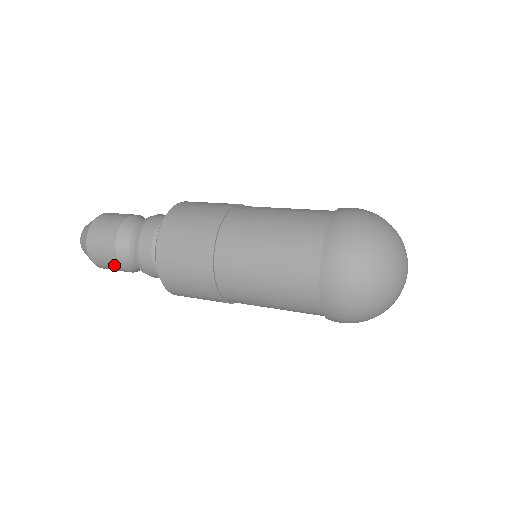
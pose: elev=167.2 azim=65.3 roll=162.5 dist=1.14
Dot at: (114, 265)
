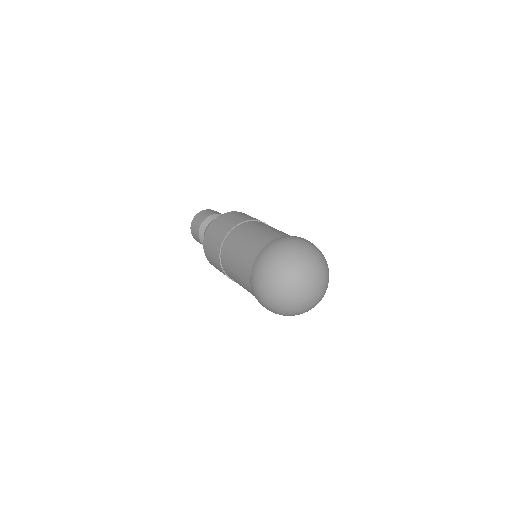
Dot at: (197, 227)
